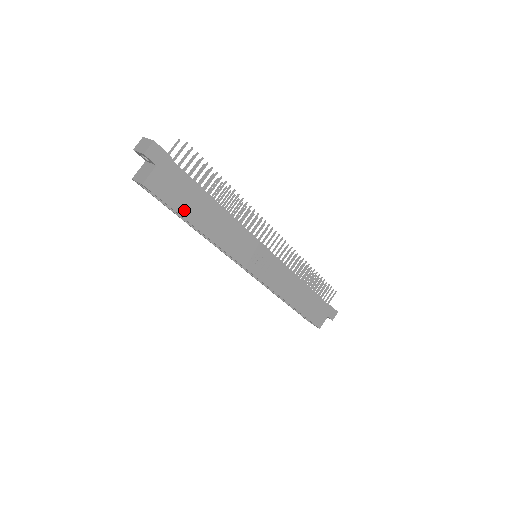
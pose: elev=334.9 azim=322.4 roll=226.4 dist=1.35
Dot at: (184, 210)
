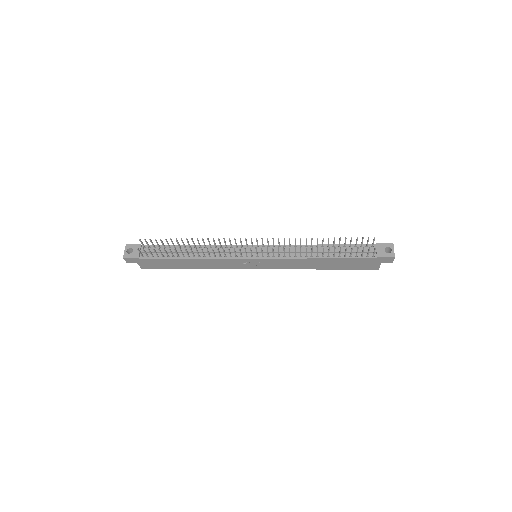
Dot at: (173, 267)
